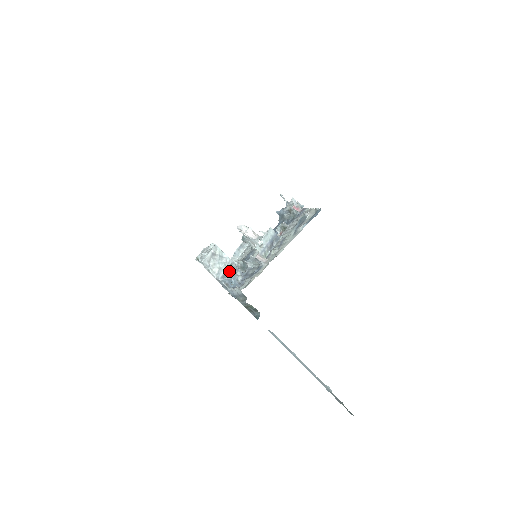
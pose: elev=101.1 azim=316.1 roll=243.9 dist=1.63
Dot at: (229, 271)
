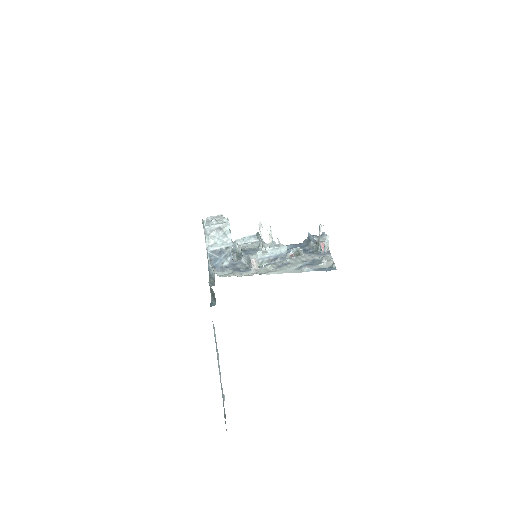
Dot at: (222, 251)
